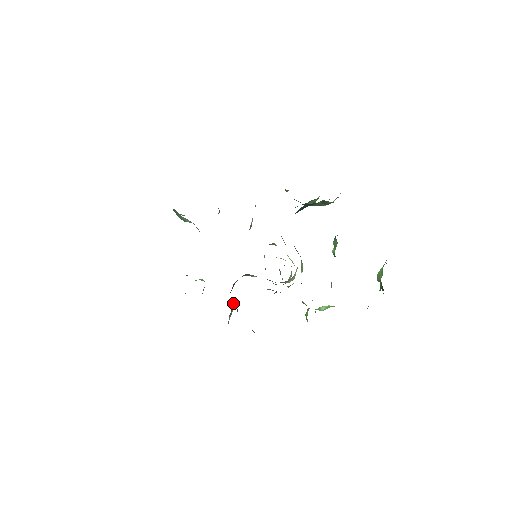
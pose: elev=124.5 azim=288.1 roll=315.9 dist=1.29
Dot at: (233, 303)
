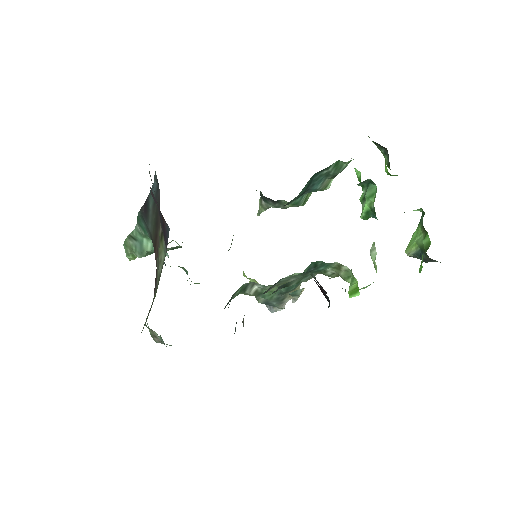
Dot at: occluded
